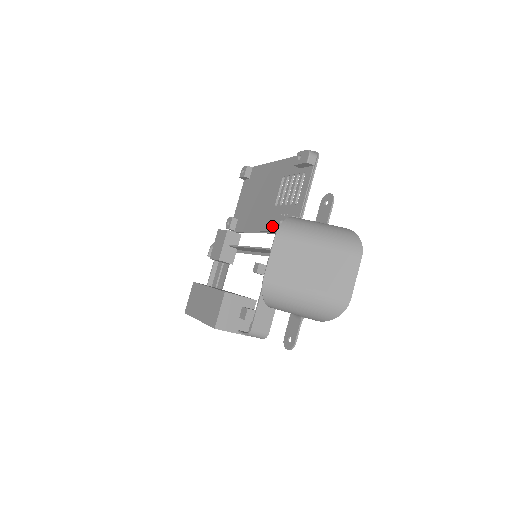
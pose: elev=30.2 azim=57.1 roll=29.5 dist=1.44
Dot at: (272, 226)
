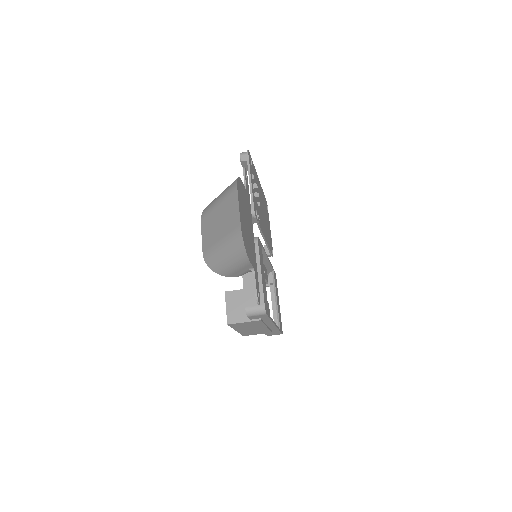
Dot at: occluded
